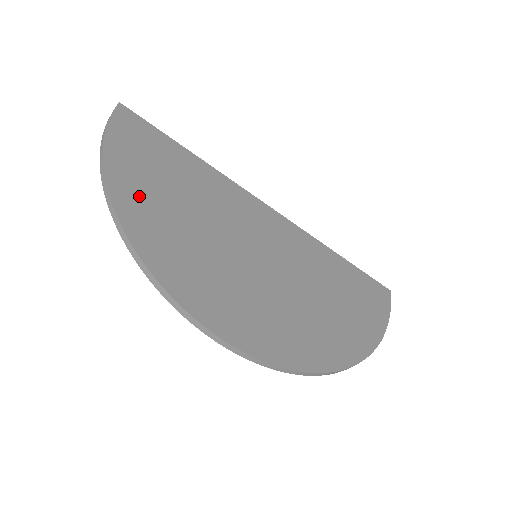
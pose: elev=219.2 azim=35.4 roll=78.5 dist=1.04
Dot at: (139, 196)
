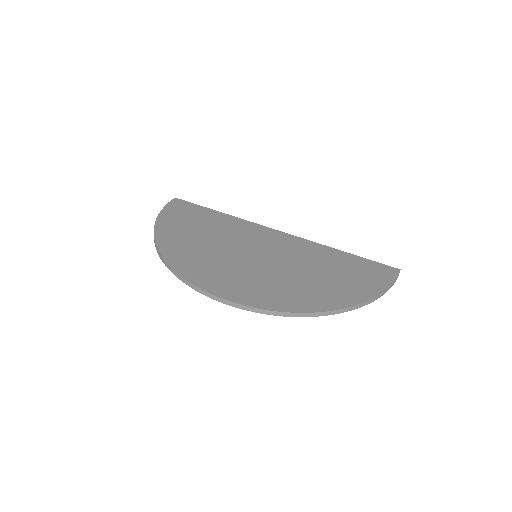
Dot at: (173, 234)
